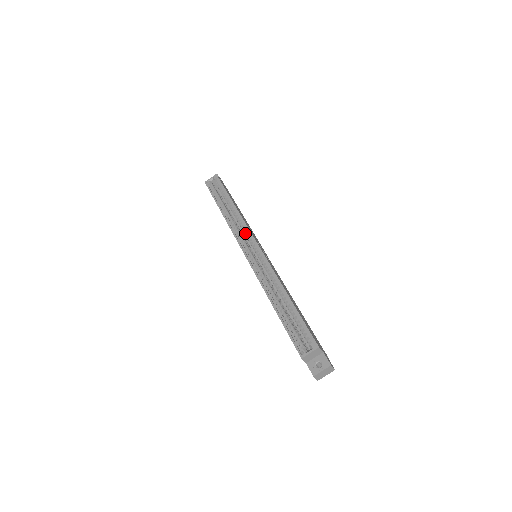
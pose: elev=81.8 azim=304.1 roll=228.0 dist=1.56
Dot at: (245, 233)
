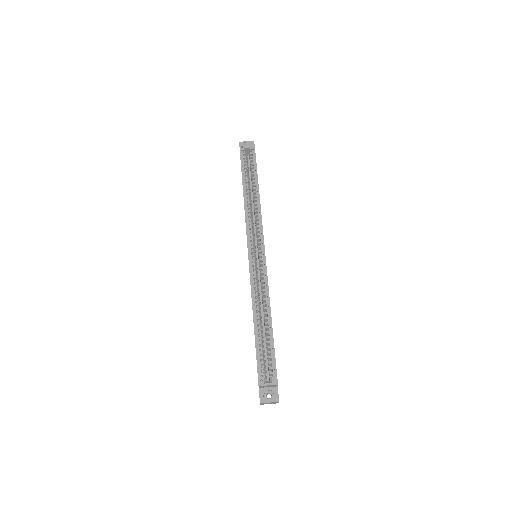
Dot at: occluded
